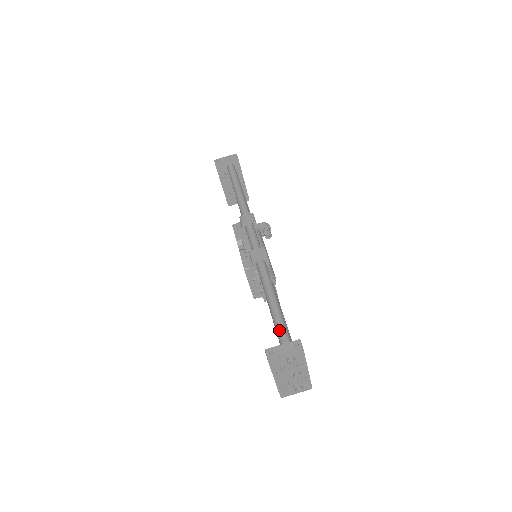
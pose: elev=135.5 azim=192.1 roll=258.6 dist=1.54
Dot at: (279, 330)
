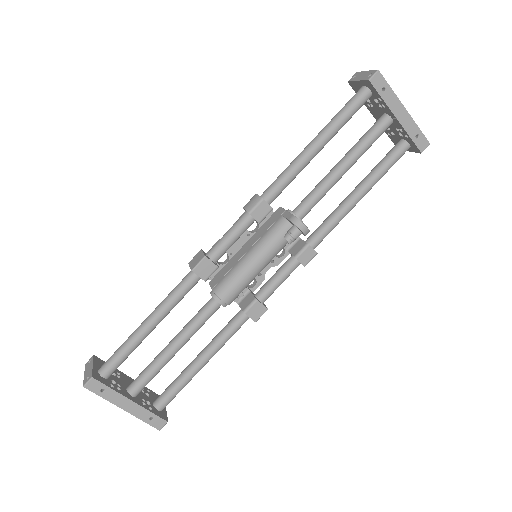
Dot at: (114, 352)
